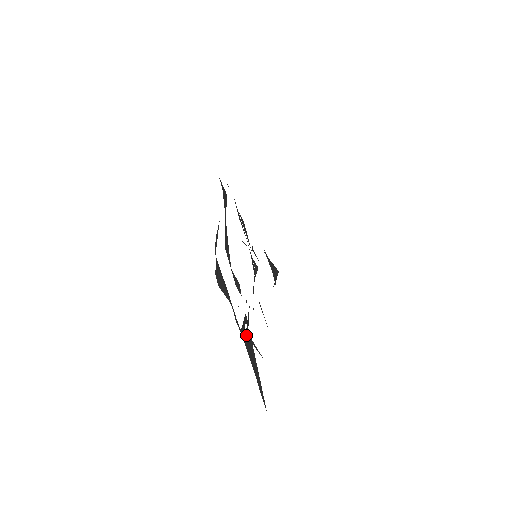
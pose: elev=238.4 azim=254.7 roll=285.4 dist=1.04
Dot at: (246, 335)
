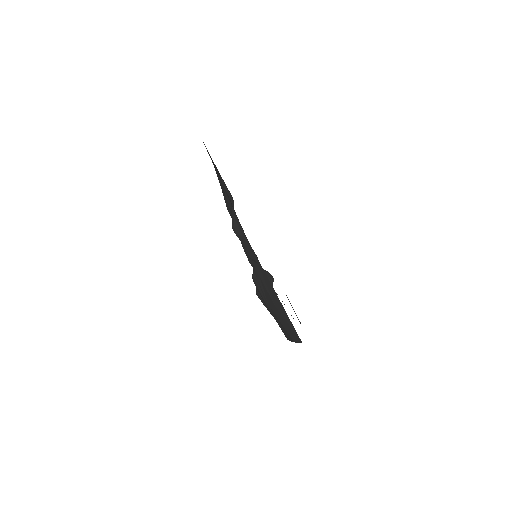
Dot at: (255, 270)
